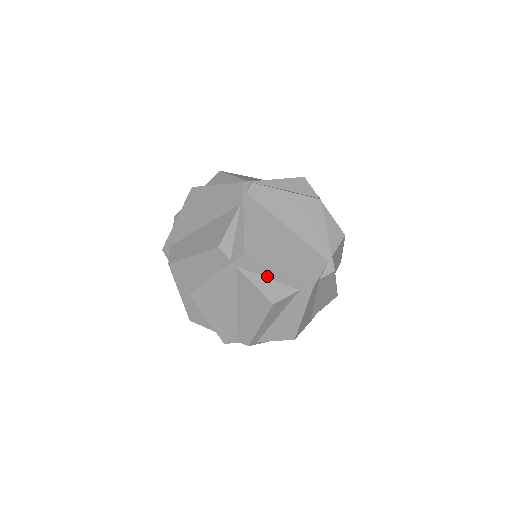
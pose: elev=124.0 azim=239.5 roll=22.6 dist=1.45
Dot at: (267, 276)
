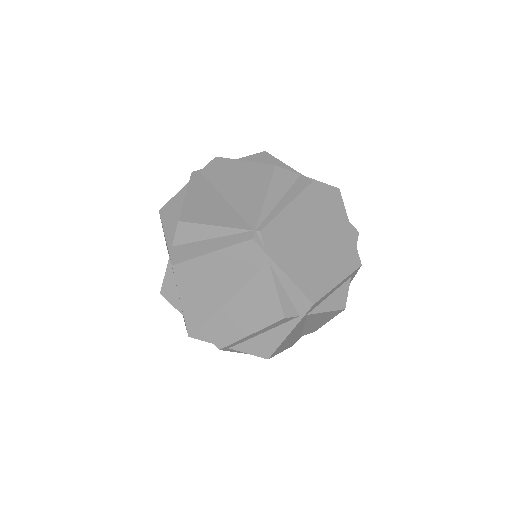
Dot at: (329, 295)
